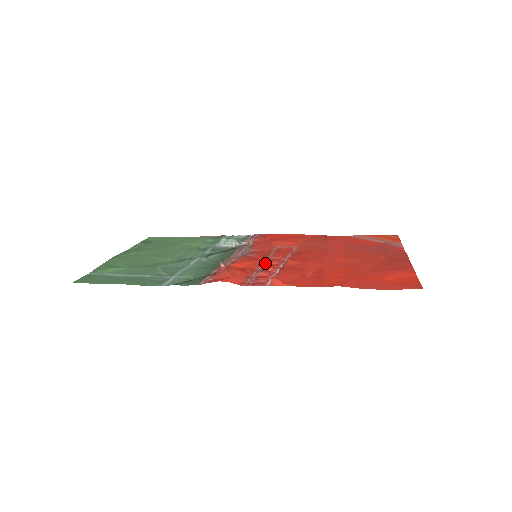
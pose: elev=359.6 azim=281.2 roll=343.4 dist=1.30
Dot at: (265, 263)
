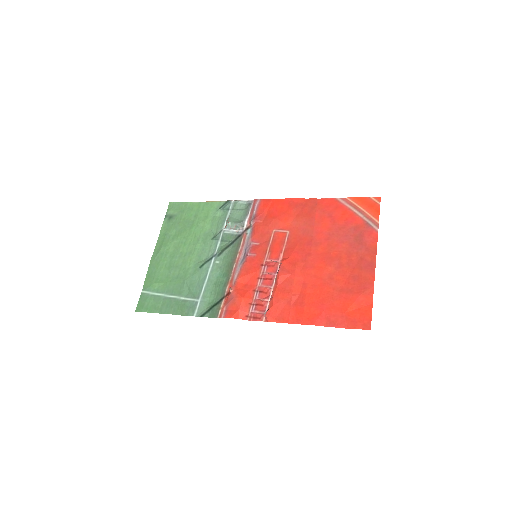
Dot at: (263, 274)
